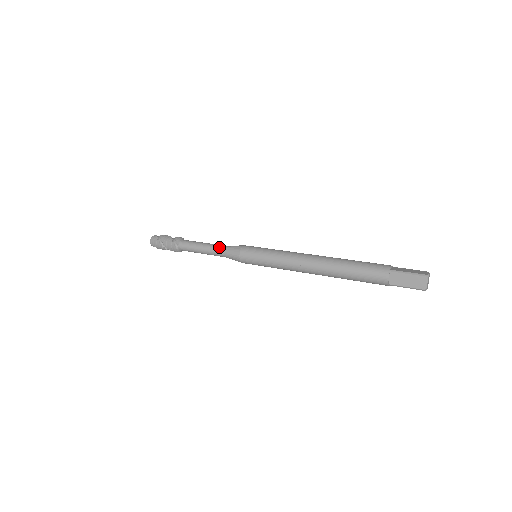
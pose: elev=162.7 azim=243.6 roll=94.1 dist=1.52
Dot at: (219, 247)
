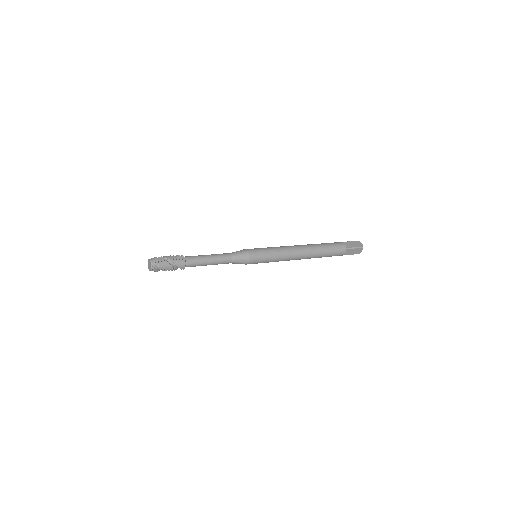
Dot at: (224, 253)
